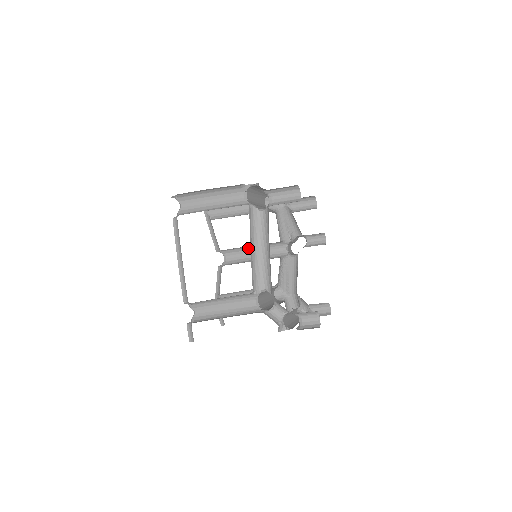
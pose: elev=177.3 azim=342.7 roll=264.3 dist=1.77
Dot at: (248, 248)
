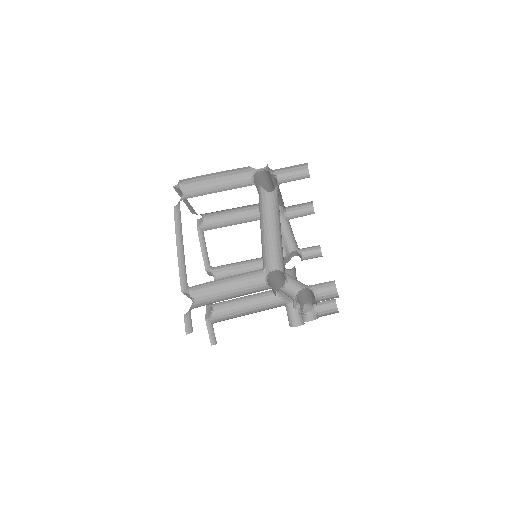
Dot at: (241, 265)
